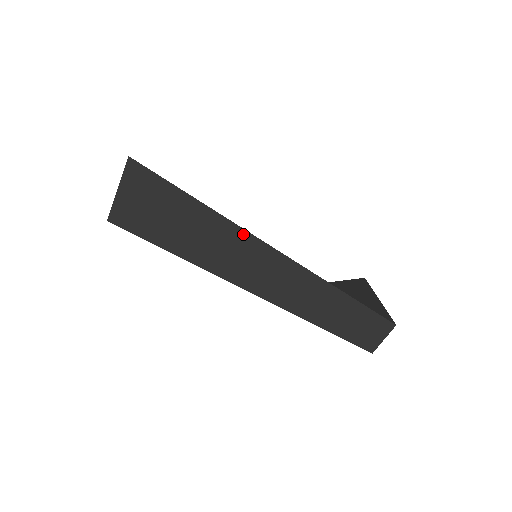
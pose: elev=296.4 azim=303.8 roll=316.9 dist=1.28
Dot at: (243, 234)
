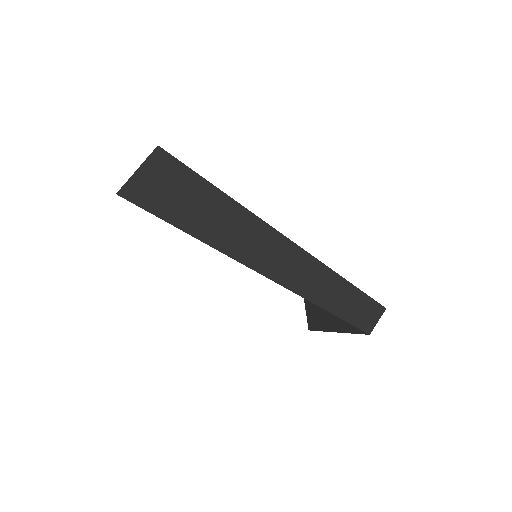
Dot at: (260, 223)
